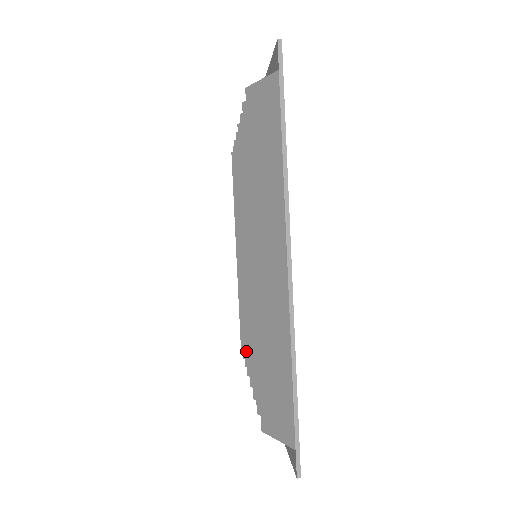
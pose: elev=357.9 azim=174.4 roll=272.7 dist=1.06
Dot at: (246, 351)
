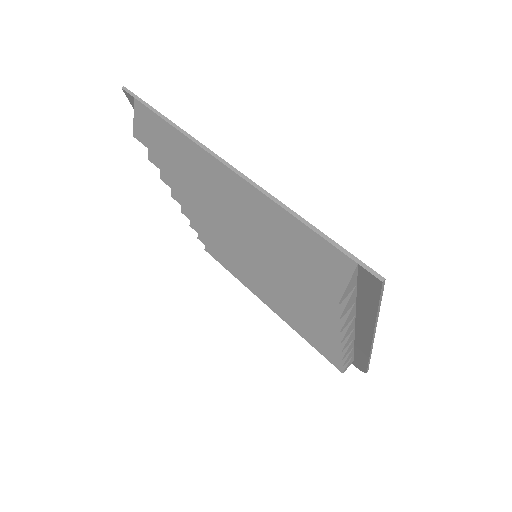
Dot at: occluded
